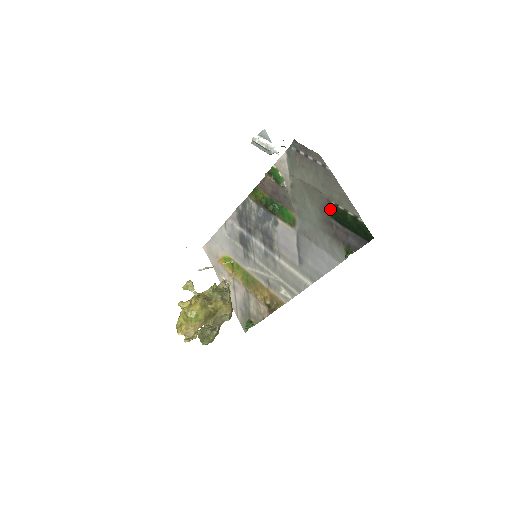
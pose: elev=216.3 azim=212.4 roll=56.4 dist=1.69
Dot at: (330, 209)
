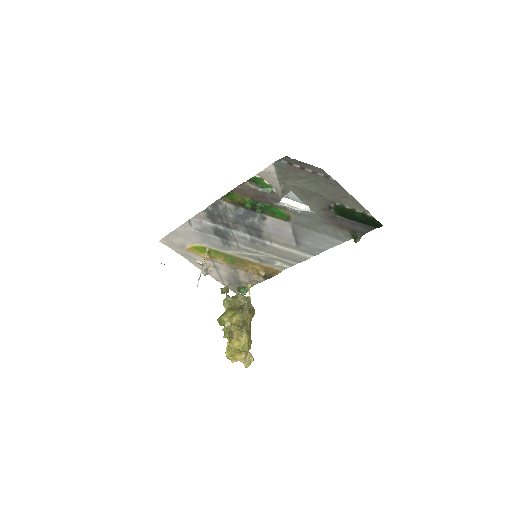
Dot at: (335, 209)
